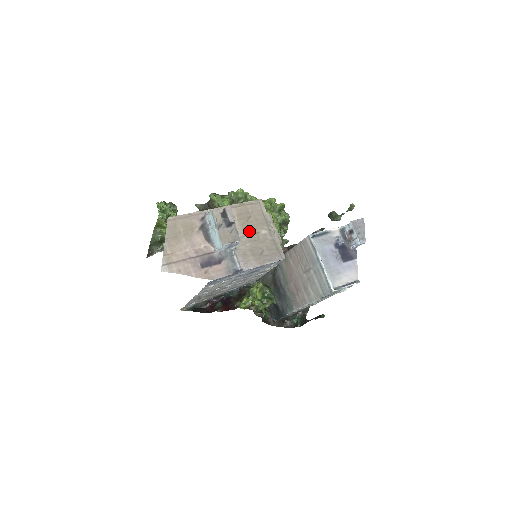
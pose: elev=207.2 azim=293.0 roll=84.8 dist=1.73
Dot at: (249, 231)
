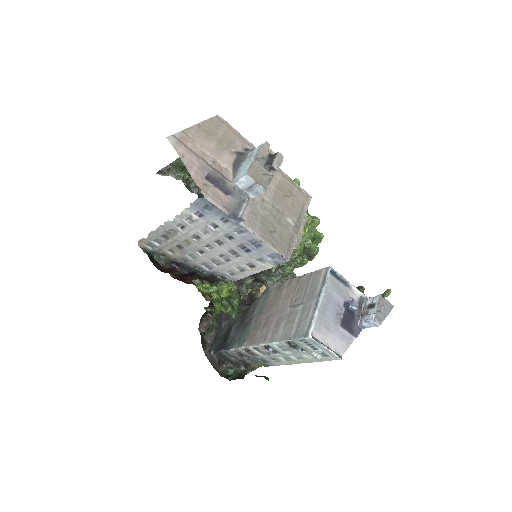
Dot at: (277, 205)
